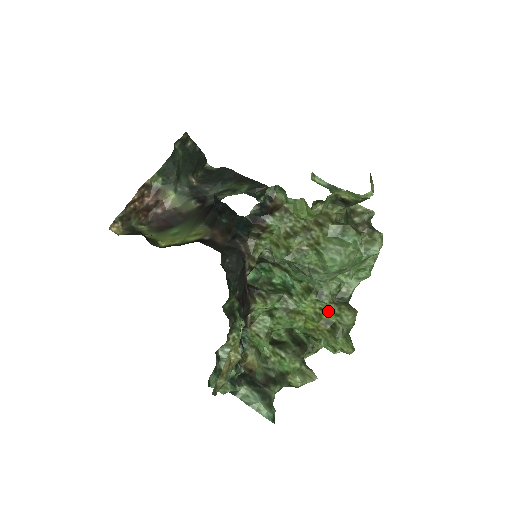
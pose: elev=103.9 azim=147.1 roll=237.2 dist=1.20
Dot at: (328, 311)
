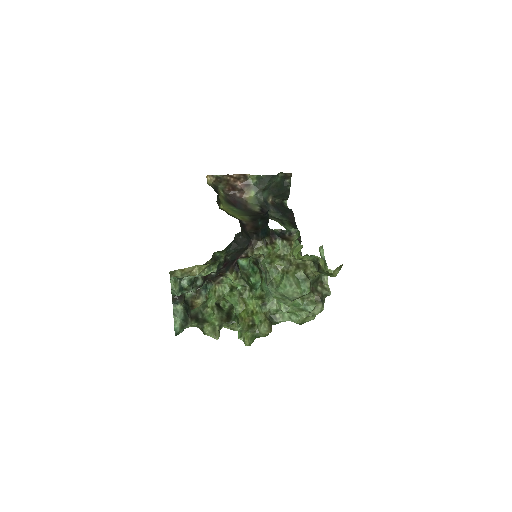
Dot at: (259, 316)
